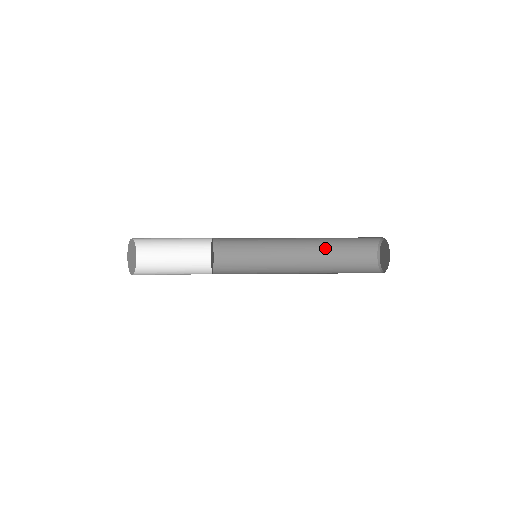
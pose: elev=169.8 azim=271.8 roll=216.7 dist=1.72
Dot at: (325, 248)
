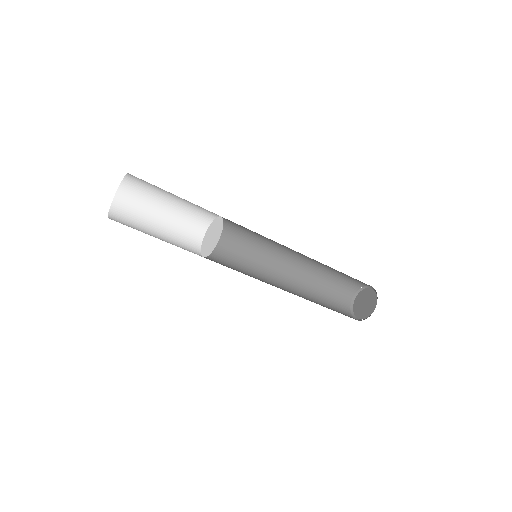
Dot at: (311, 279)
